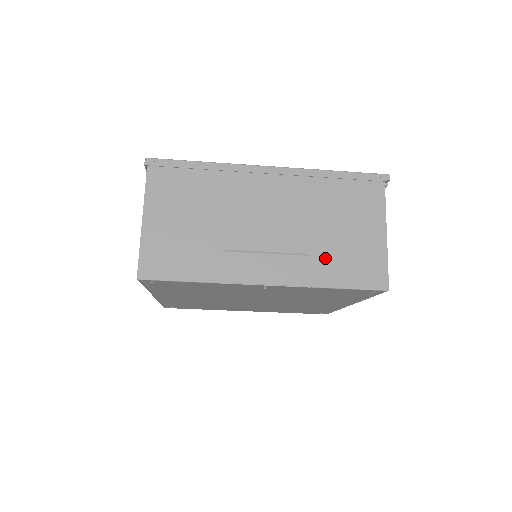
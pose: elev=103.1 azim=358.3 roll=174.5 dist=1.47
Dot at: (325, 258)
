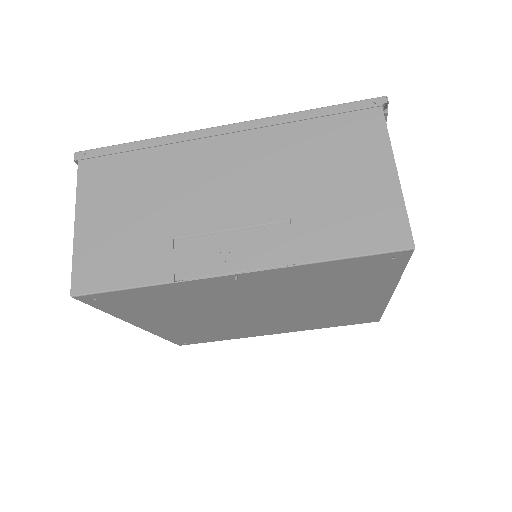
Dot at: (312, 222)
